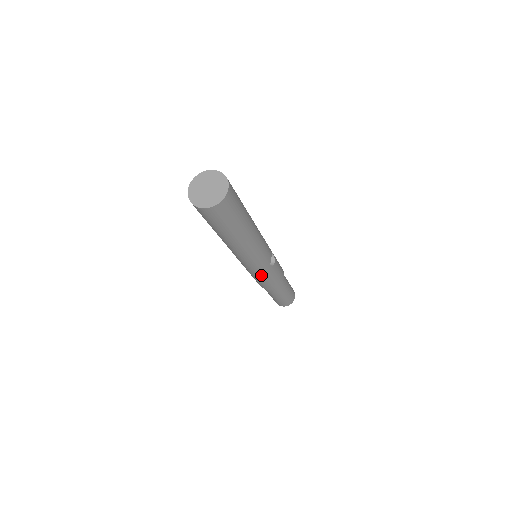
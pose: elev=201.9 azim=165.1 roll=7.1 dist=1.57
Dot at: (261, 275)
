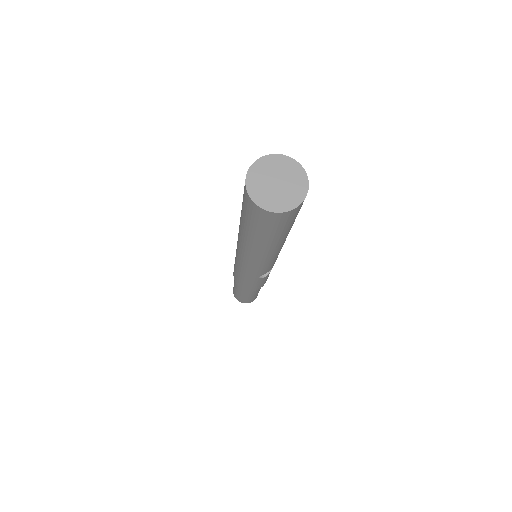
Dot at: (242, 274)
